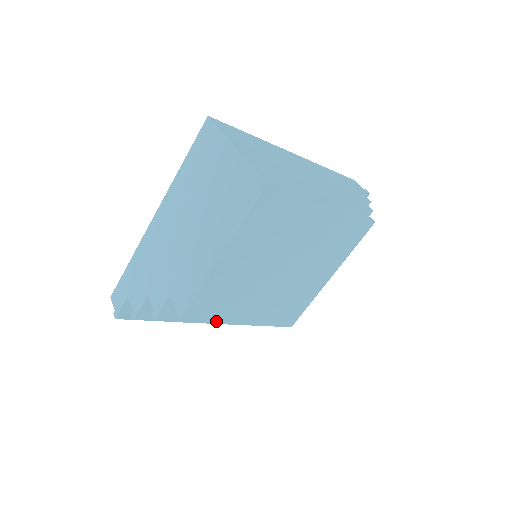
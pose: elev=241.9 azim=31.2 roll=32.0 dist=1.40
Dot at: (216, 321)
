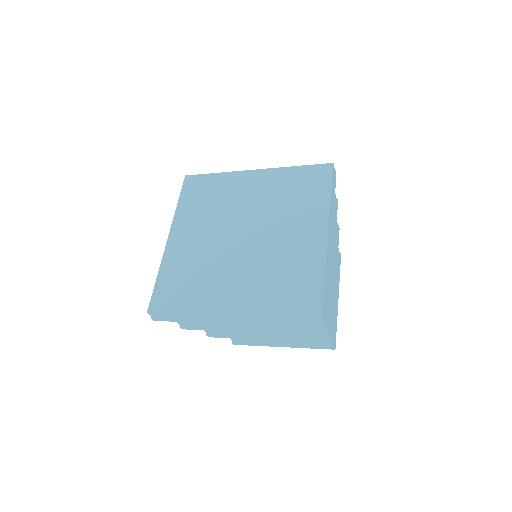
Dot at: occluded
